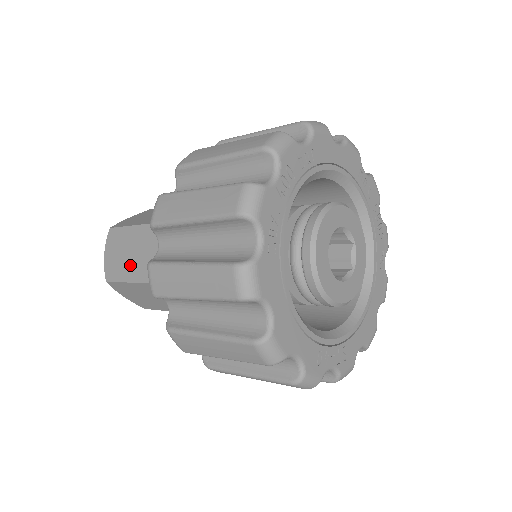
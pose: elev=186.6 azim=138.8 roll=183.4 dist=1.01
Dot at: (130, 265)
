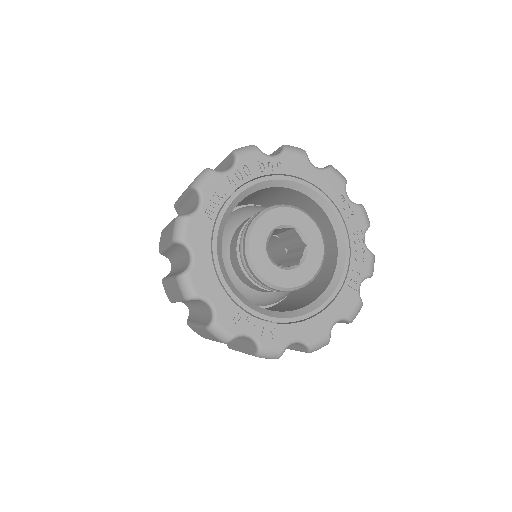
Dot at: occluded
